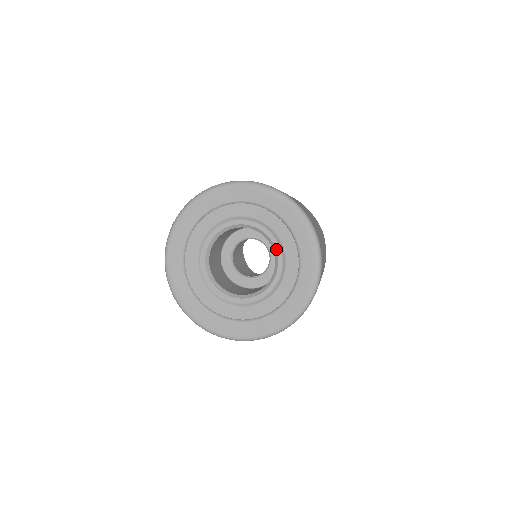
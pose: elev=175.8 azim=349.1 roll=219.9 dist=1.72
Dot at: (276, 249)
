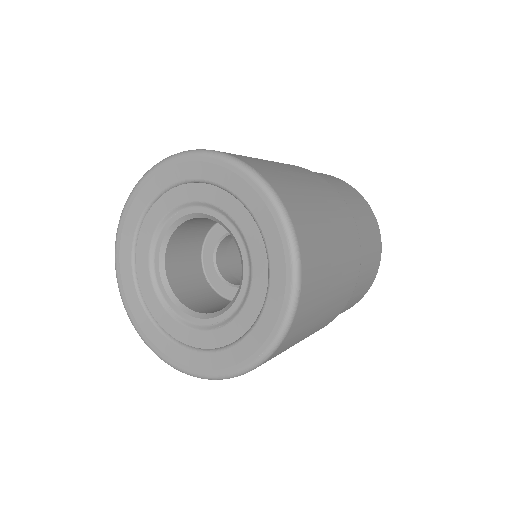
Dot at: (231, 231)
